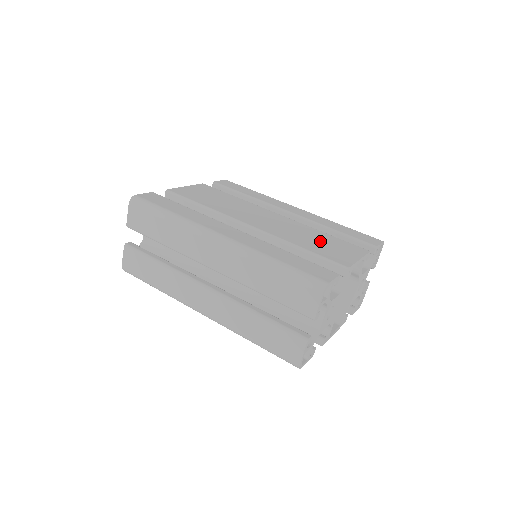
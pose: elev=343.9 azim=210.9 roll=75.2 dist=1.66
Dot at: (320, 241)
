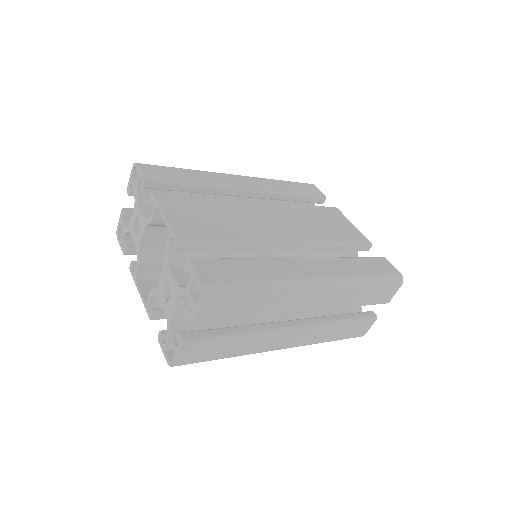
Dot at: (322, 222)
